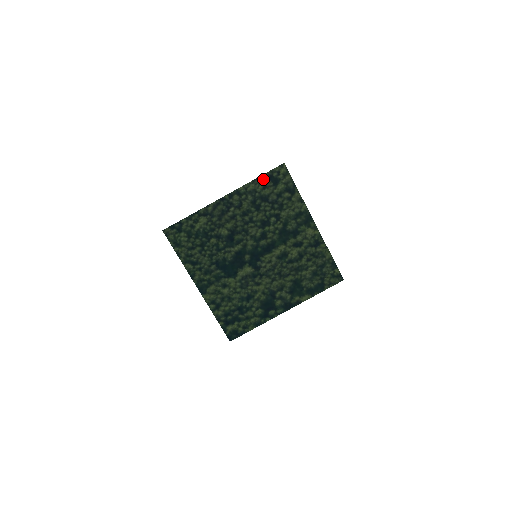
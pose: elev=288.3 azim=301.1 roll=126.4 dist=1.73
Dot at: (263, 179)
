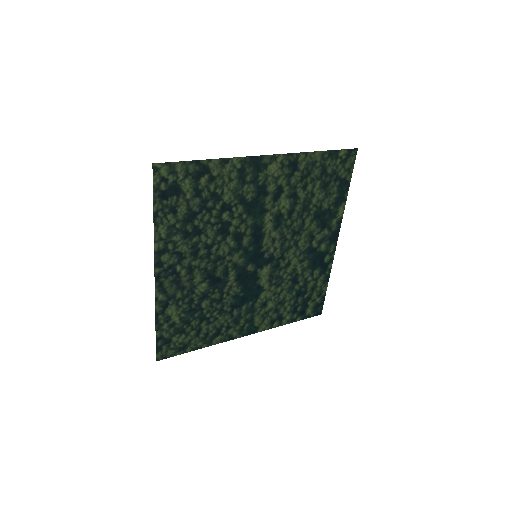
Dot at: (160, 208)
